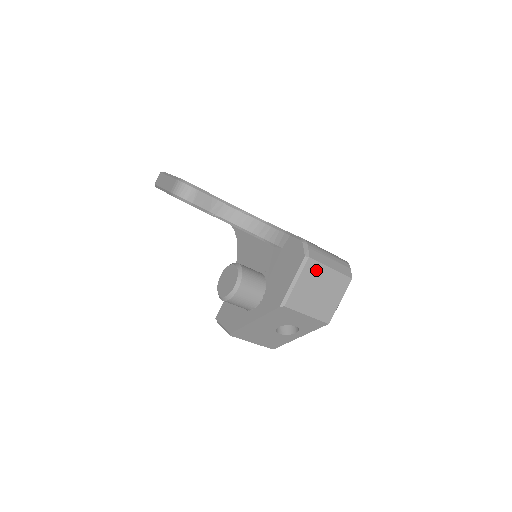
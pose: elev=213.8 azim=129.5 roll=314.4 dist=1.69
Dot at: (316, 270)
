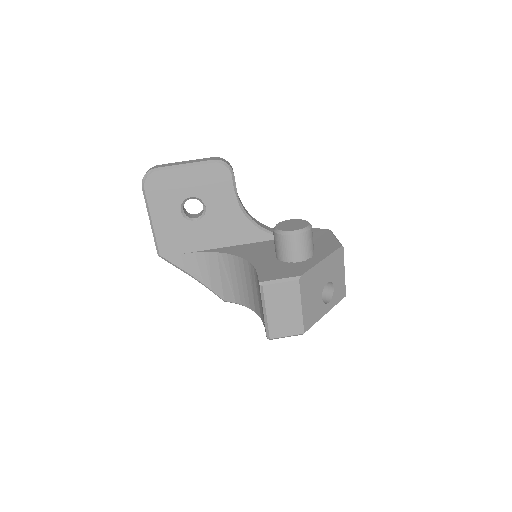
Dot at: occluded
